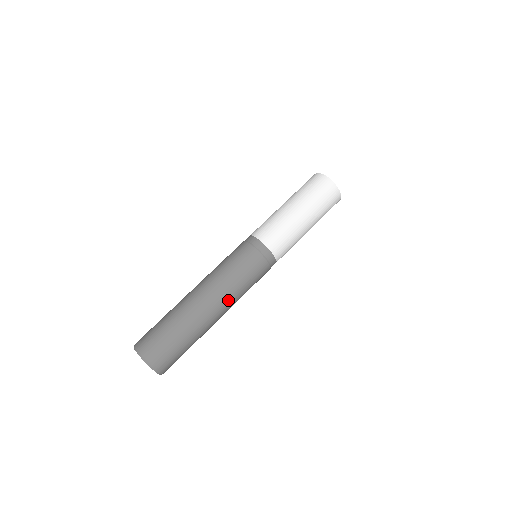
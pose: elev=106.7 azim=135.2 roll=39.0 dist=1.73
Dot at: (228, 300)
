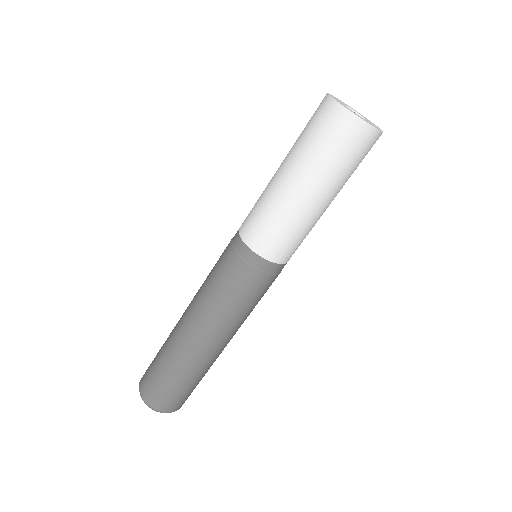
Dot at: (237, 330)
